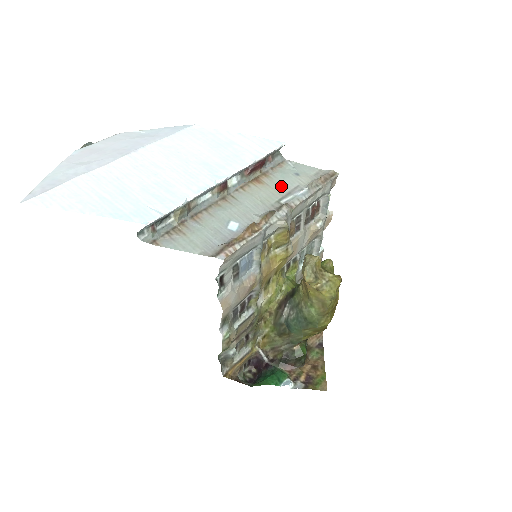
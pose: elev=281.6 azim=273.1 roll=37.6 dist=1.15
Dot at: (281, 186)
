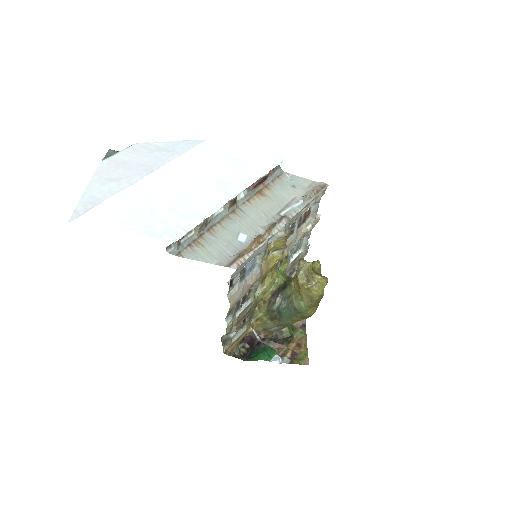
Dot at: (280, 198)
